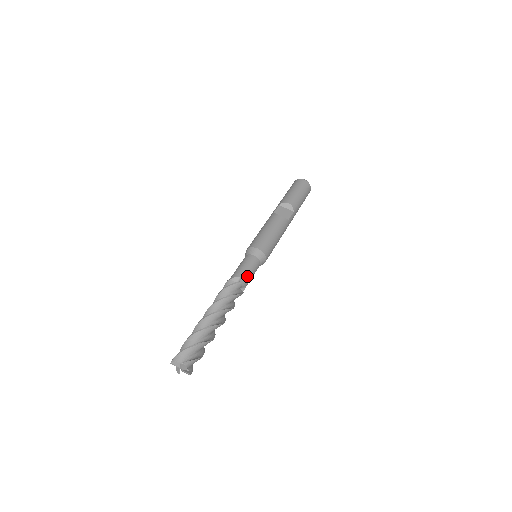
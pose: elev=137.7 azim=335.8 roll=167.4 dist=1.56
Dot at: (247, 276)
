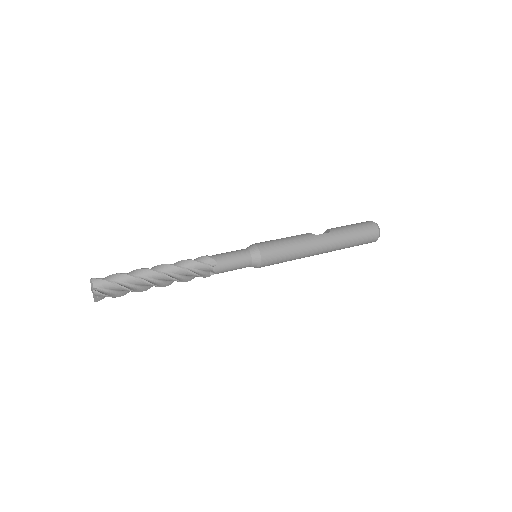
Dot at: (221, 255)
